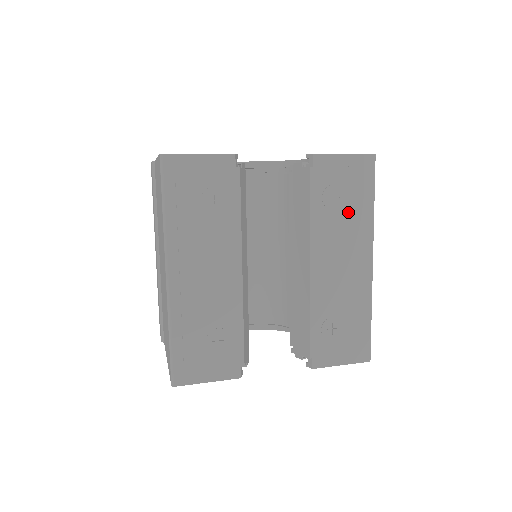
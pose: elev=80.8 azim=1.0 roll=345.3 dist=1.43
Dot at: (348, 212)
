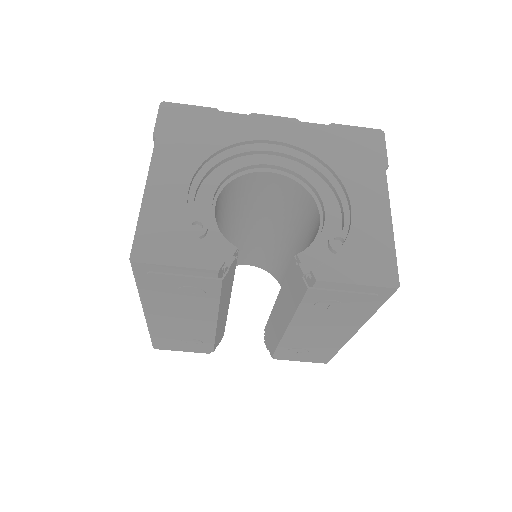
Dot at: (341, 314)
